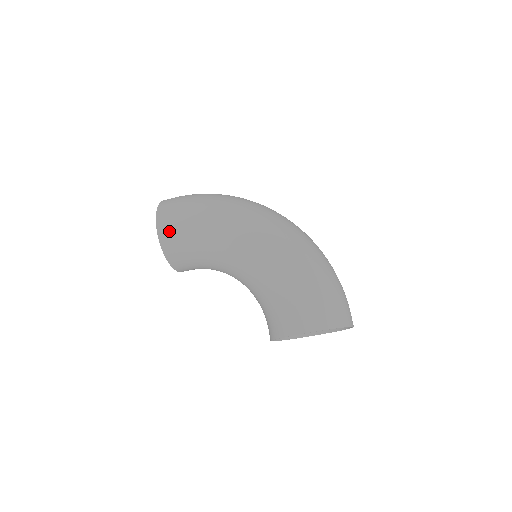
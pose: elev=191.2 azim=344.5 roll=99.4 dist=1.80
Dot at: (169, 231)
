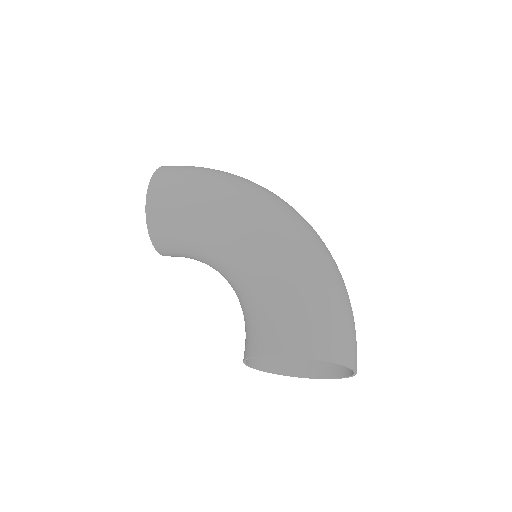
Dot at: (161, 195)
